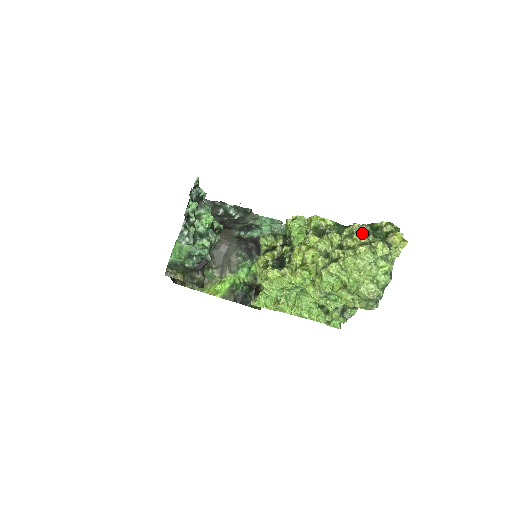
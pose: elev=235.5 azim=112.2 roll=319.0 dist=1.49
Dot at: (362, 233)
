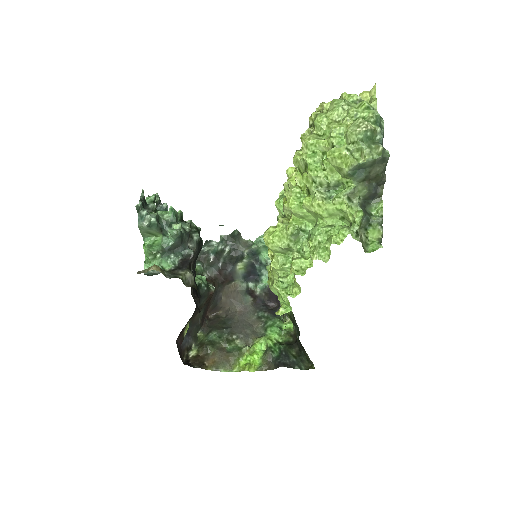
Dot at: occluded
